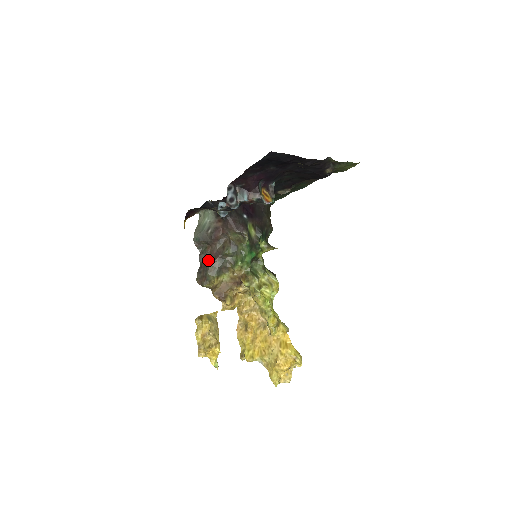
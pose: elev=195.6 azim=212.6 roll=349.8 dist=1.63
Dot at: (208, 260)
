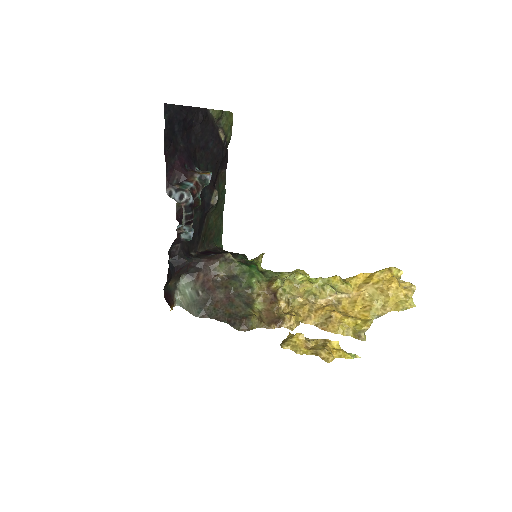
Dot at: (228, 311)
